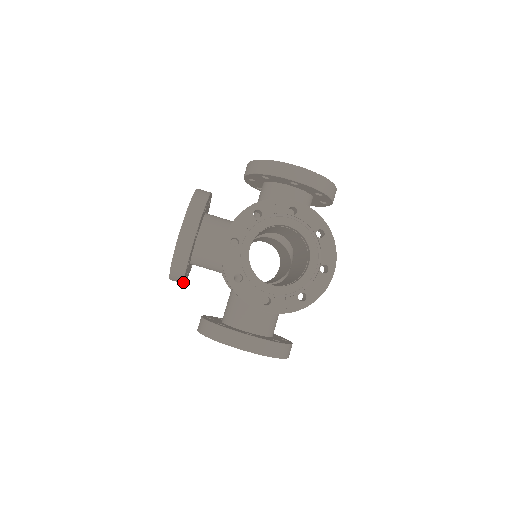
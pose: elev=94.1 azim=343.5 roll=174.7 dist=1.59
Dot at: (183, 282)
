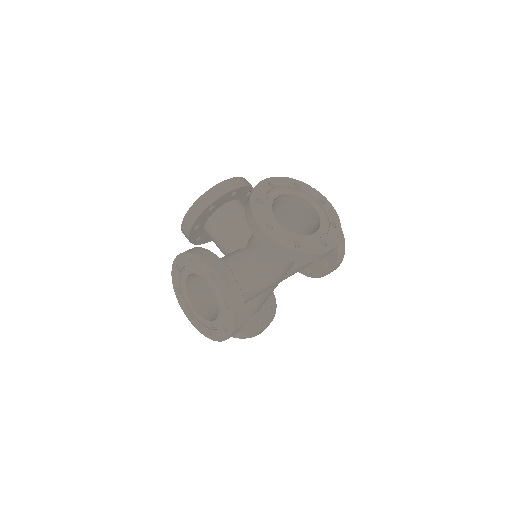
Dot at: (203, 243)
